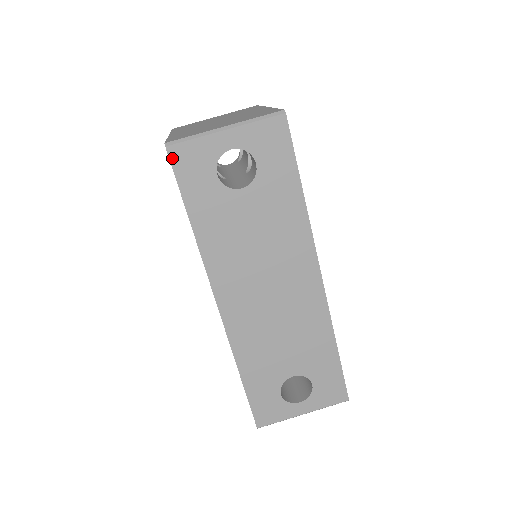
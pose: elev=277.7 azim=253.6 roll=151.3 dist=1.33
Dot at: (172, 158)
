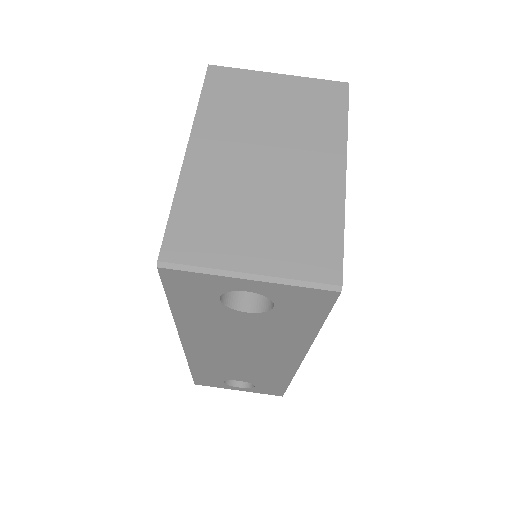
Dot at: (164, 275)
